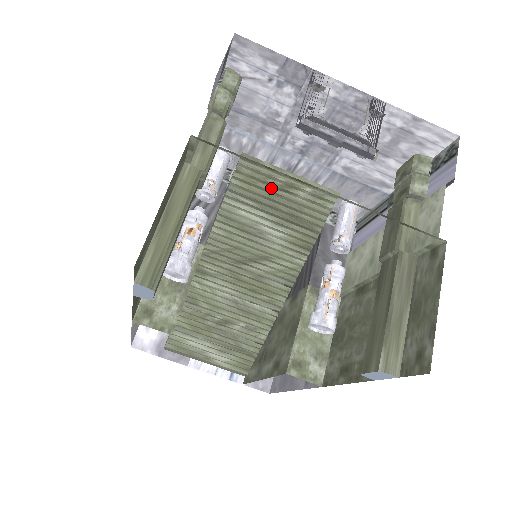
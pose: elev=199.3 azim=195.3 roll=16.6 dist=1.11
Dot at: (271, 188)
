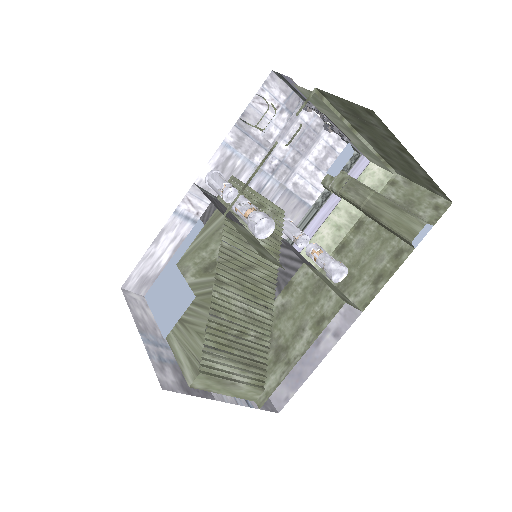
Dot at: (251, 203)
